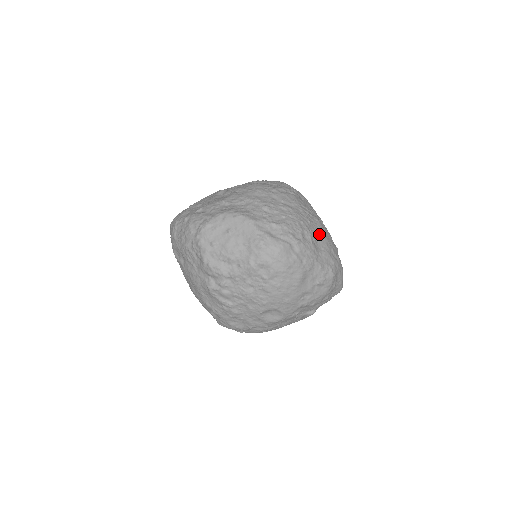
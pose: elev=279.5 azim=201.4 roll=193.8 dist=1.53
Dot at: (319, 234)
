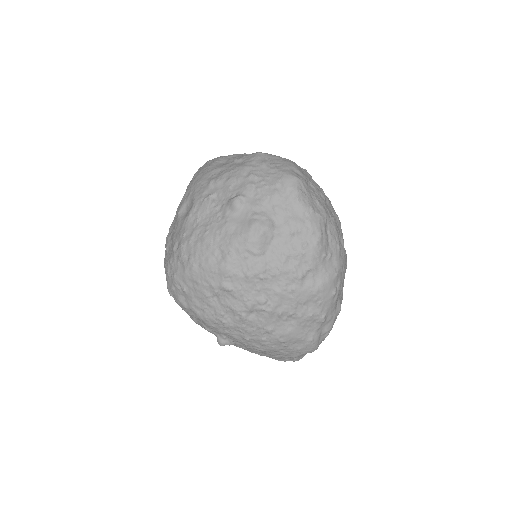
Dot at: occluded
